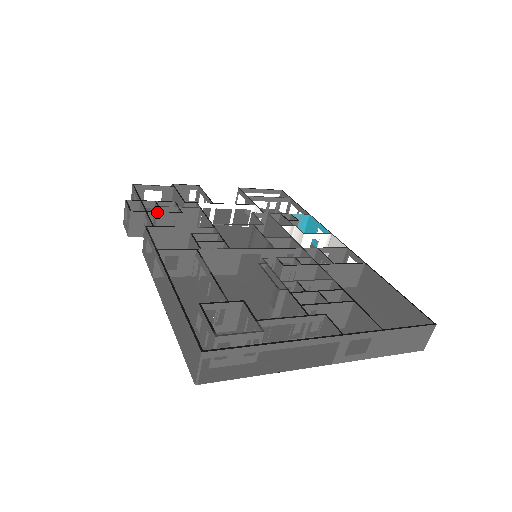
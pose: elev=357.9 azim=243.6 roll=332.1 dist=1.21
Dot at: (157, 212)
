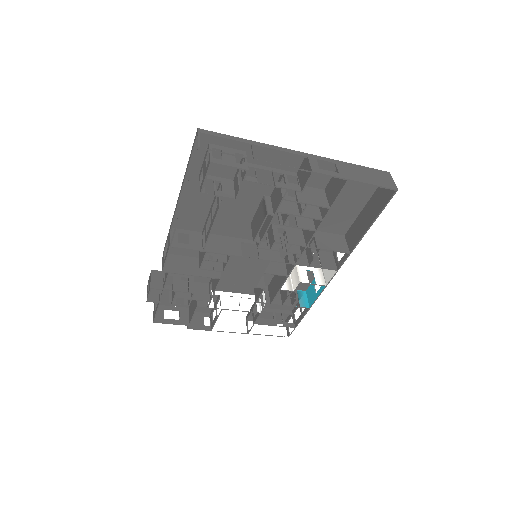
Dot at: occluded
